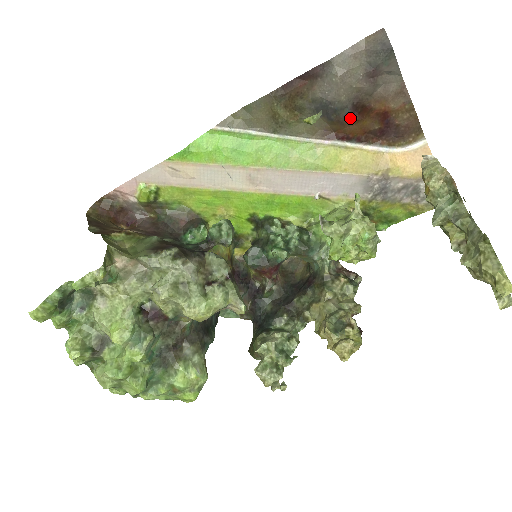
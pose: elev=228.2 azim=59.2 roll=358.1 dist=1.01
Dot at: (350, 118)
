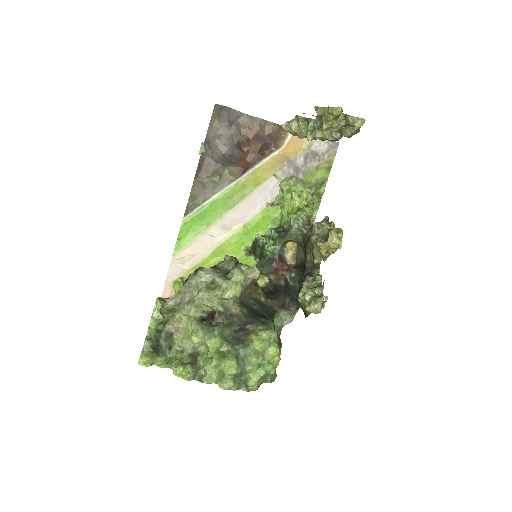
Dot at: (242, 153)
